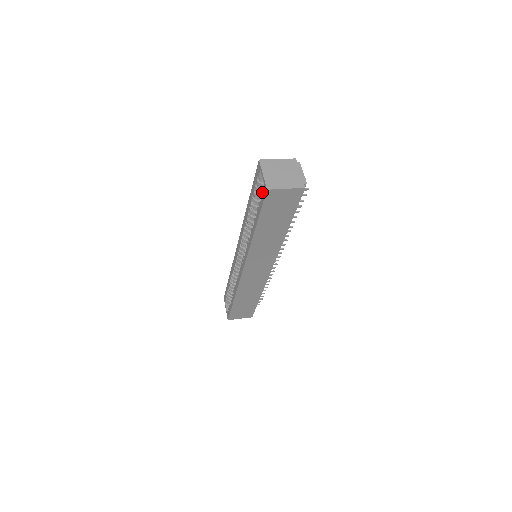
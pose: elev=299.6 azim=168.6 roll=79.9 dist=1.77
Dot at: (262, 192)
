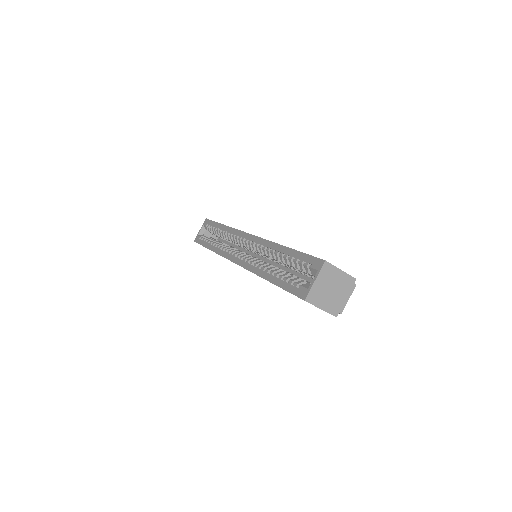
Dot at: (300, 287)
